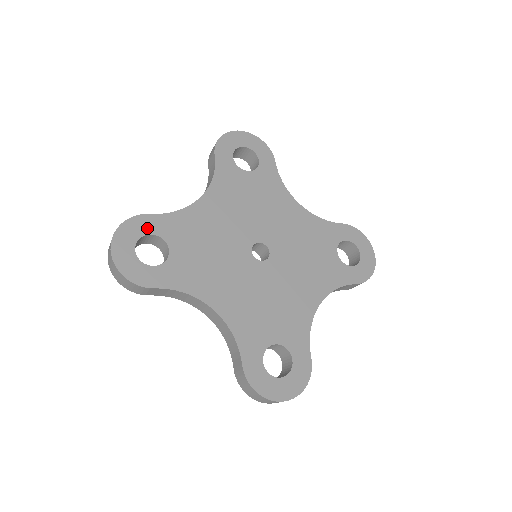
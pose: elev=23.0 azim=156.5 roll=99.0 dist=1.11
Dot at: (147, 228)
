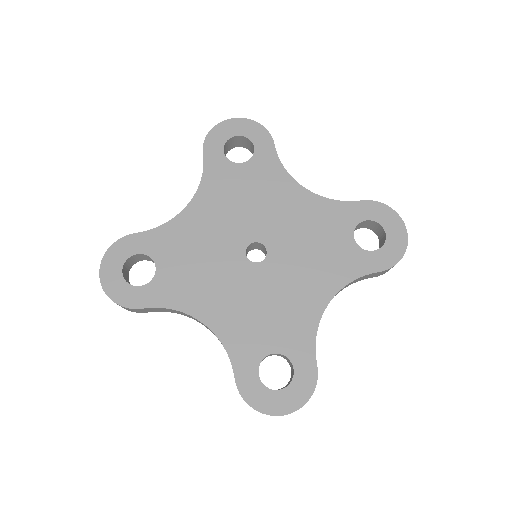
Dot at: (133, 248)
